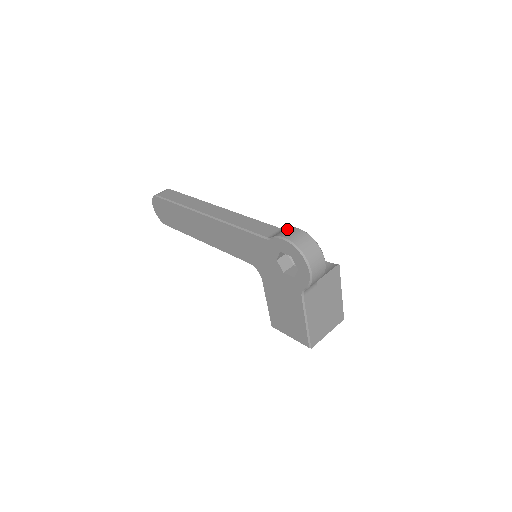
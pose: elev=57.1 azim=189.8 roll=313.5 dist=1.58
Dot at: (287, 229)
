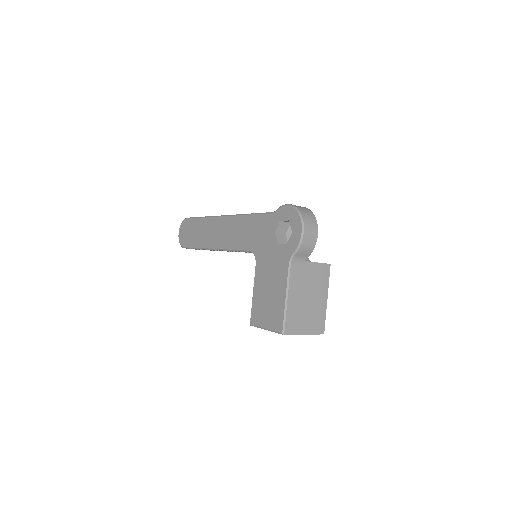
Dot at: occluded
